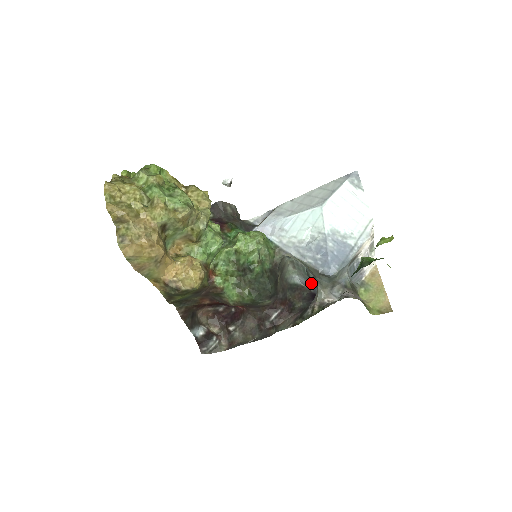
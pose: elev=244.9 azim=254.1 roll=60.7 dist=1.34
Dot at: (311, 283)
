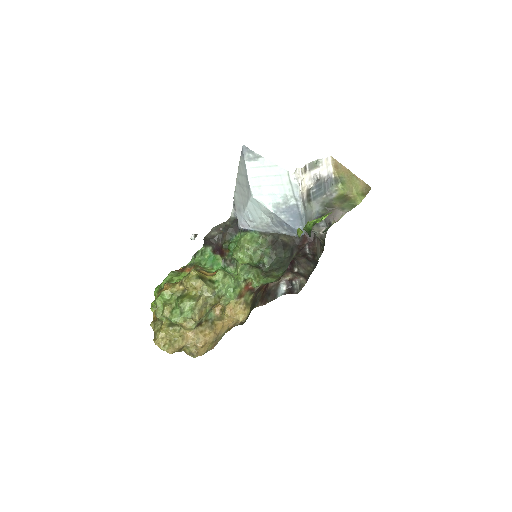
Dot at: occluded
